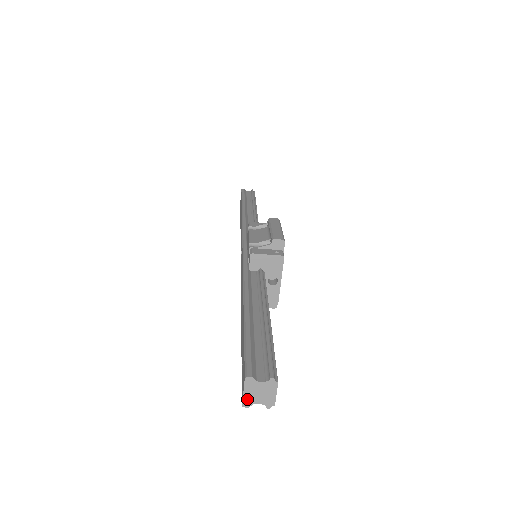
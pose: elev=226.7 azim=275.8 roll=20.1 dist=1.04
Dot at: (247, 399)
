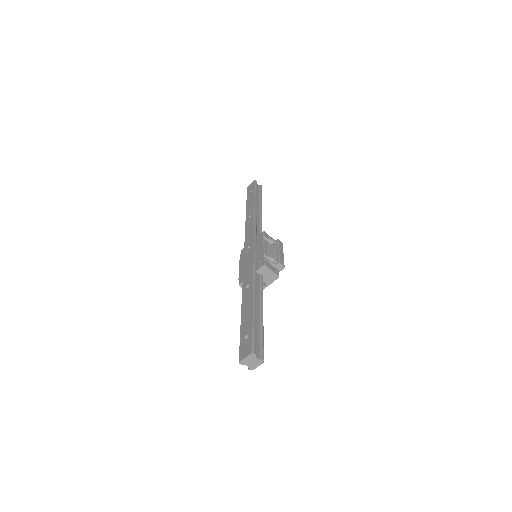
Dot at: (244, 361)
